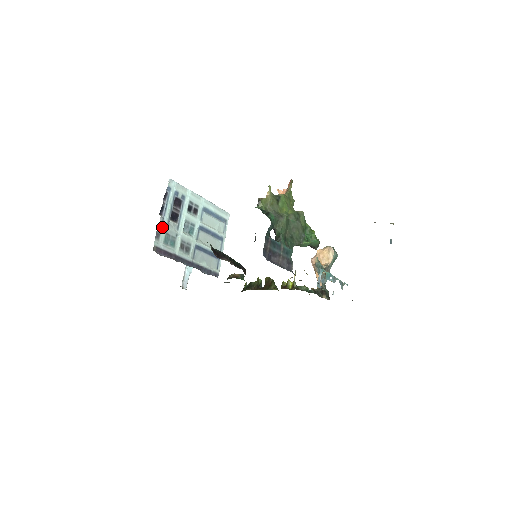
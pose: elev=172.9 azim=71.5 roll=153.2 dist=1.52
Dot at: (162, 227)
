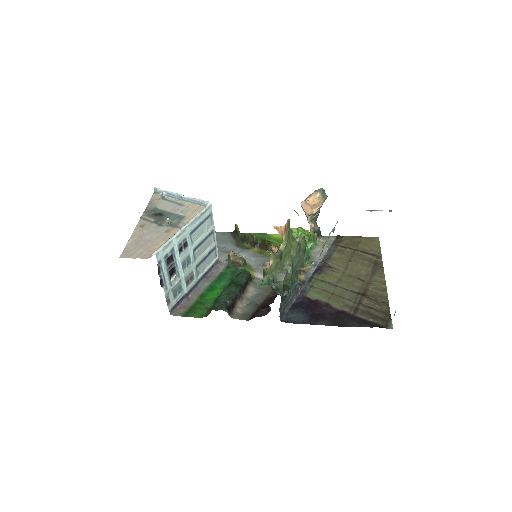
Dot at: (168, 293)
